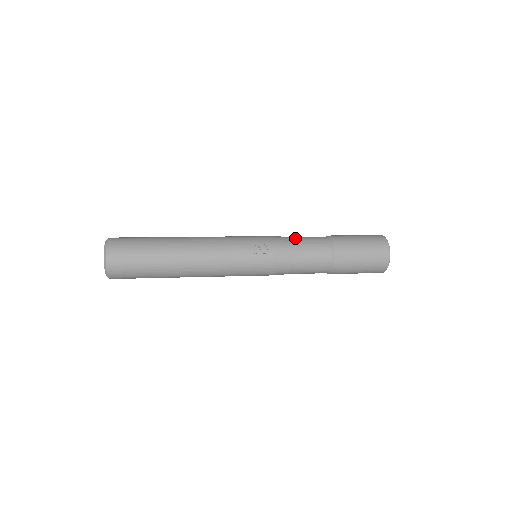
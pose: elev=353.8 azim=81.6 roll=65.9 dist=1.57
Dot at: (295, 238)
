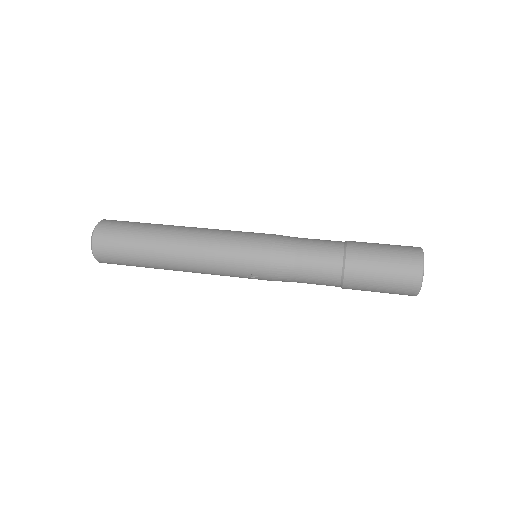
Dot at: (299, 262)
